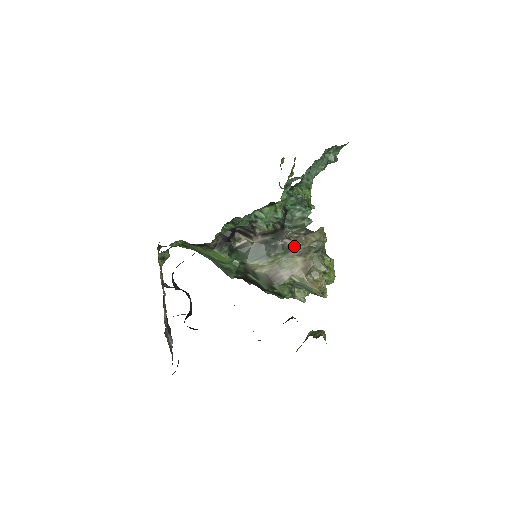
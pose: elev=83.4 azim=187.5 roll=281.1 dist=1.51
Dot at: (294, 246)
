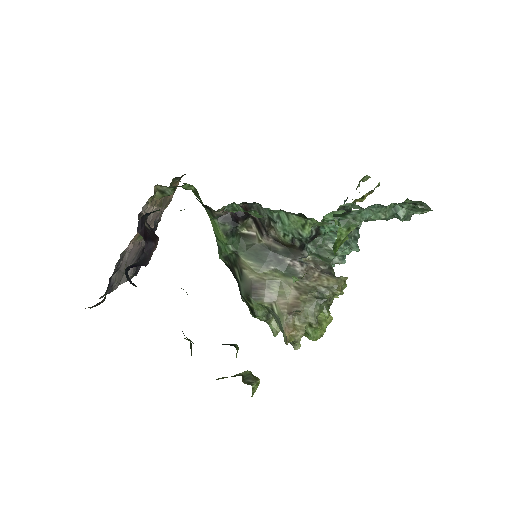
Dot at: (300, 275)
